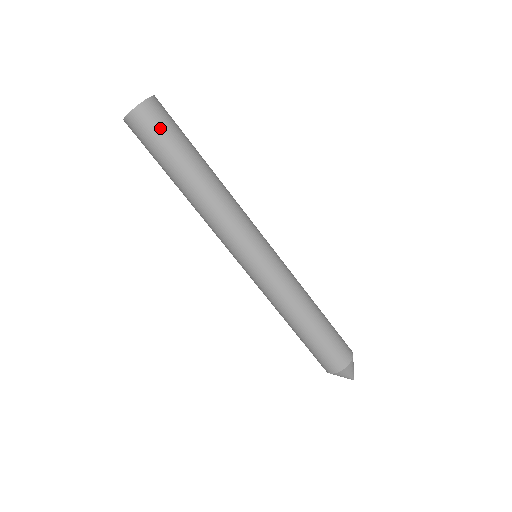
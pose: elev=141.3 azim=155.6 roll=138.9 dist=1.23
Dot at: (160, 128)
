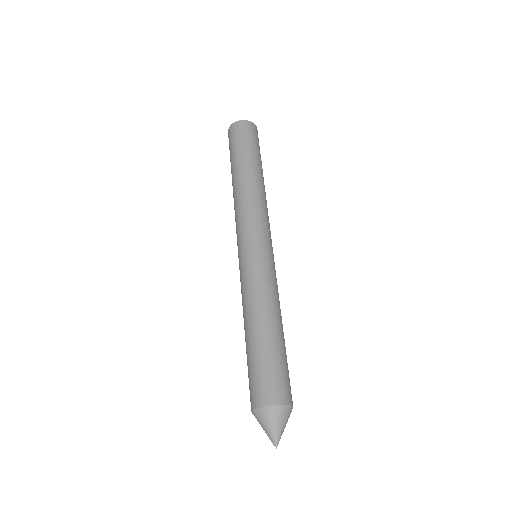
Dot at: (240, 137)
